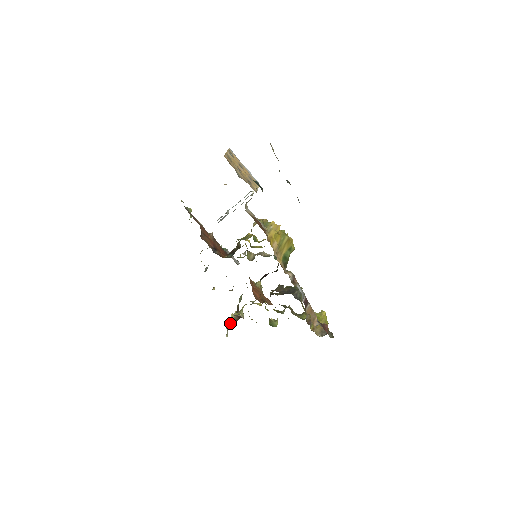
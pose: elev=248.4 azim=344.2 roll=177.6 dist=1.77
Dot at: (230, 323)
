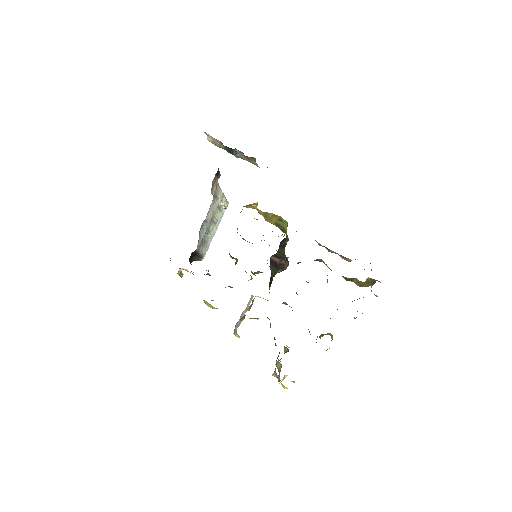
Dot at: occluded
